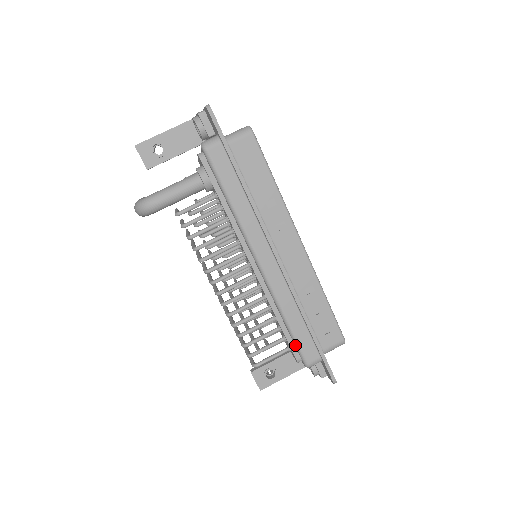
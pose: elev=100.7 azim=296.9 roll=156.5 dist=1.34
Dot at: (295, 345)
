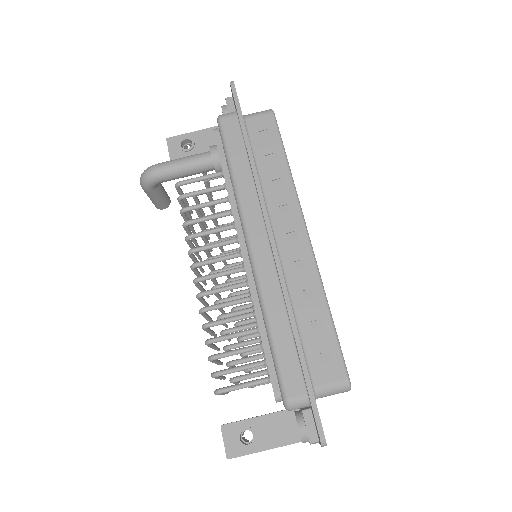
Dot at: (274, 366)
